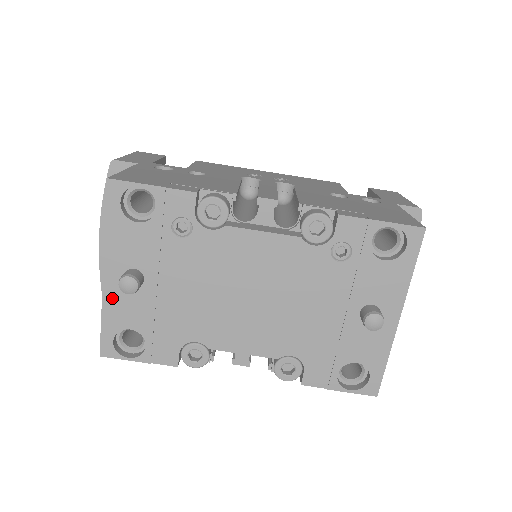
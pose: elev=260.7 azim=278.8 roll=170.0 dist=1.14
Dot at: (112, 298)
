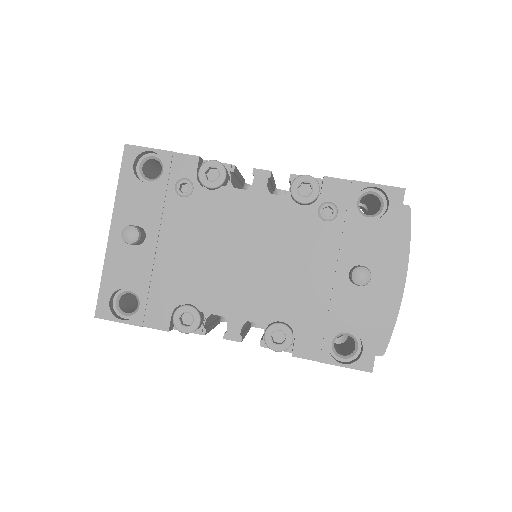
Dot at: (114, 255)
